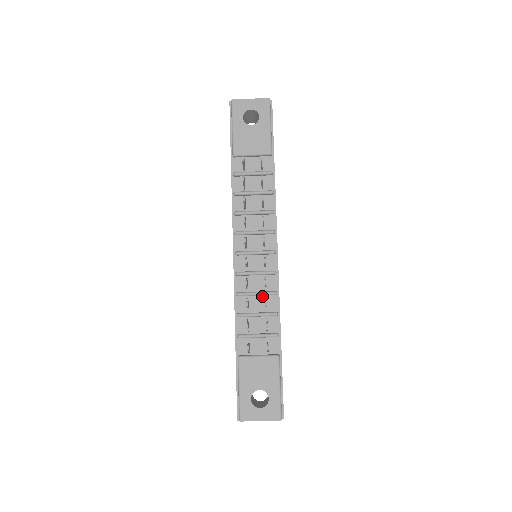
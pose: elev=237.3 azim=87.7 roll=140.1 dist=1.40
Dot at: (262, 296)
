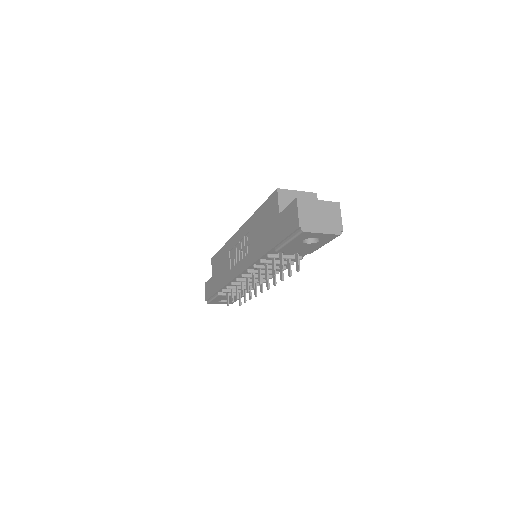
Dot at: (249, 283)
